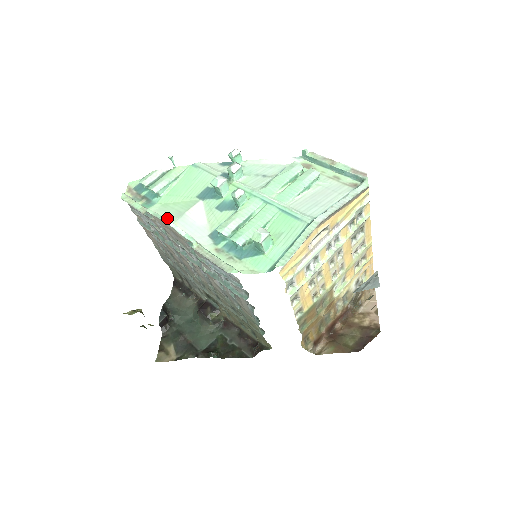
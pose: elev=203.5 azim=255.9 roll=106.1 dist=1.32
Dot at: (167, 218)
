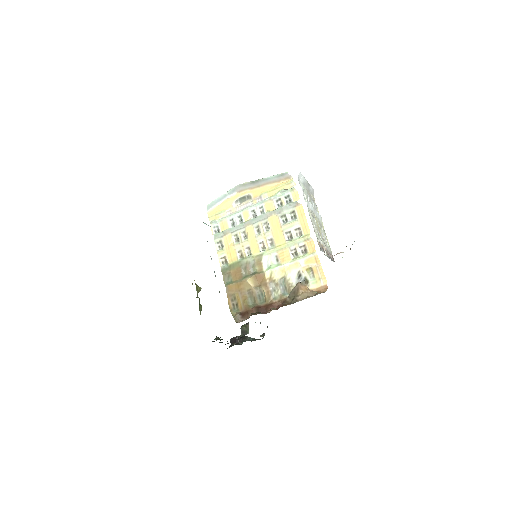
Dot at: occluded
